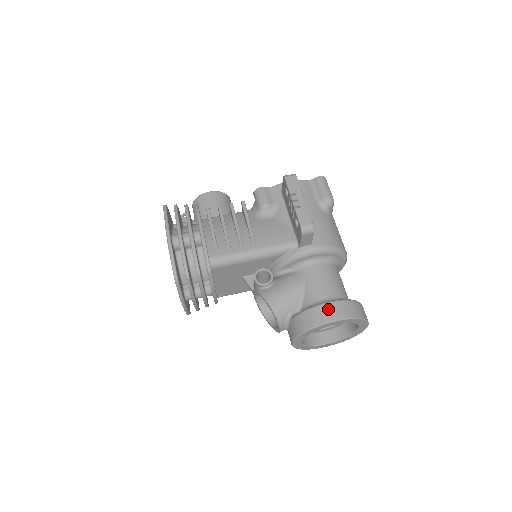
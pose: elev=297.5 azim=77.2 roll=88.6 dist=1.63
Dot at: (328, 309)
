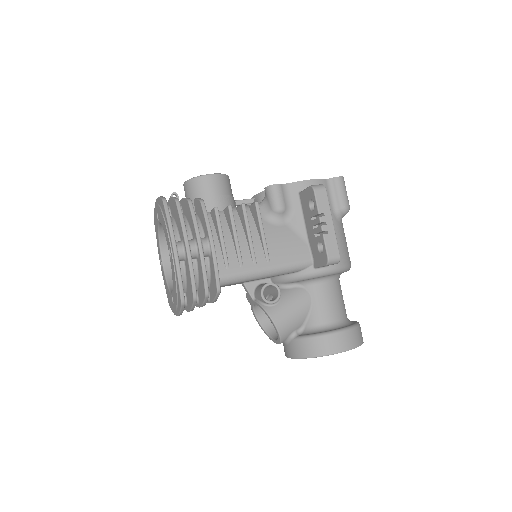
Dot at: (336, 339)
